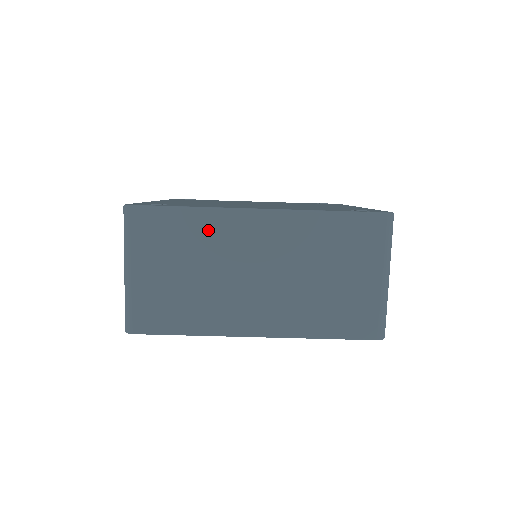
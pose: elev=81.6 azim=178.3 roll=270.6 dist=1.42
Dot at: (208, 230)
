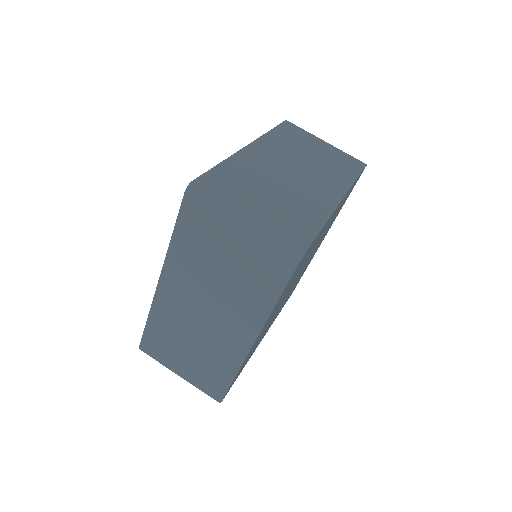
Dot at: (245, 167)
